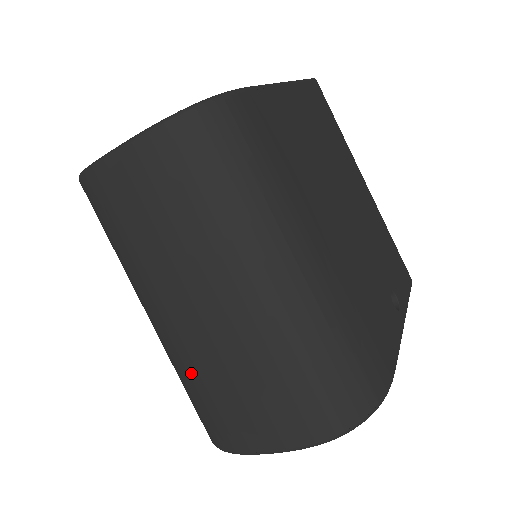
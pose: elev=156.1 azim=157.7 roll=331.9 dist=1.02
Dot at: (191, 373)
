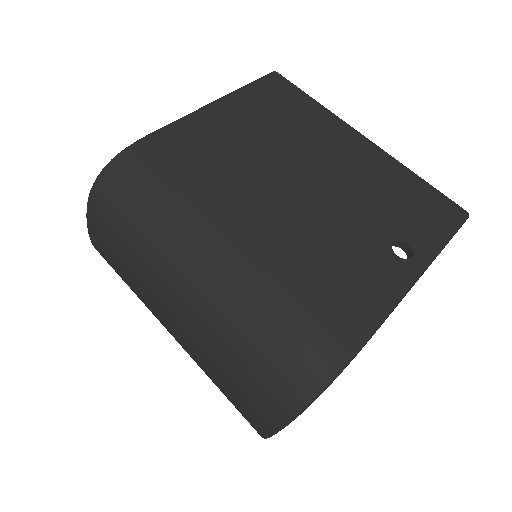
Dot at: (205, 373)
